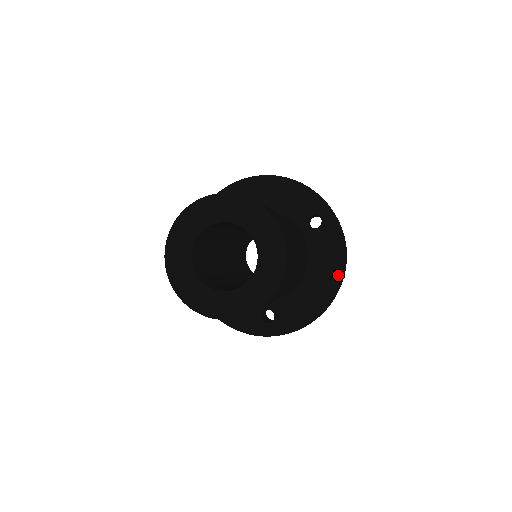
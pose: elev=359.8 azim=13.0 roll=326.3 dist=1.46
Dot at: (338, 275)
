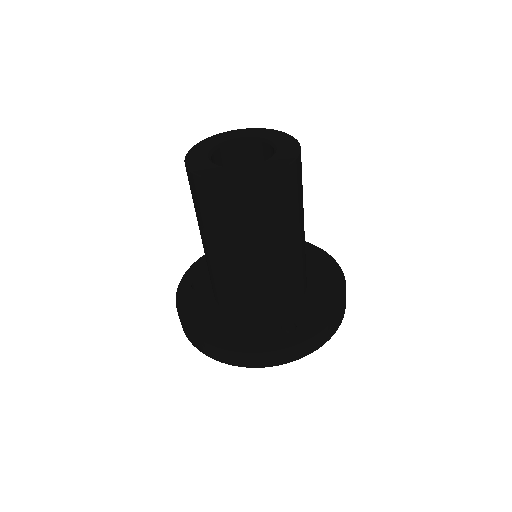
Dot at: (338, 274)
